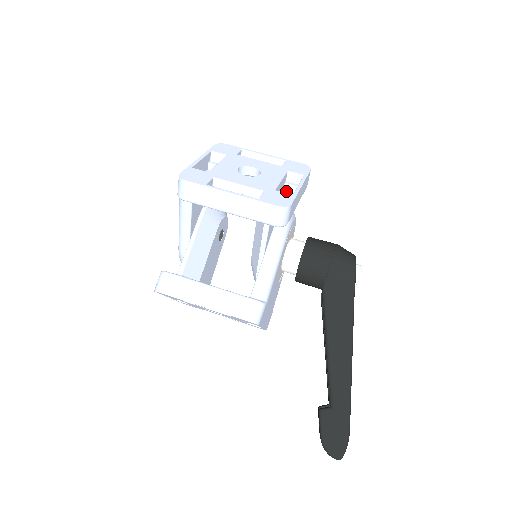
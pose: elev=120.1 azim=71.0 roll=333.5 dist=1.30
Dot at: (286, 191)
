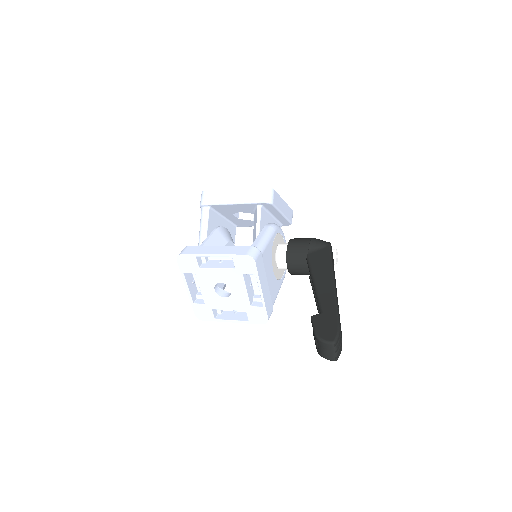
Dot at: occluded
